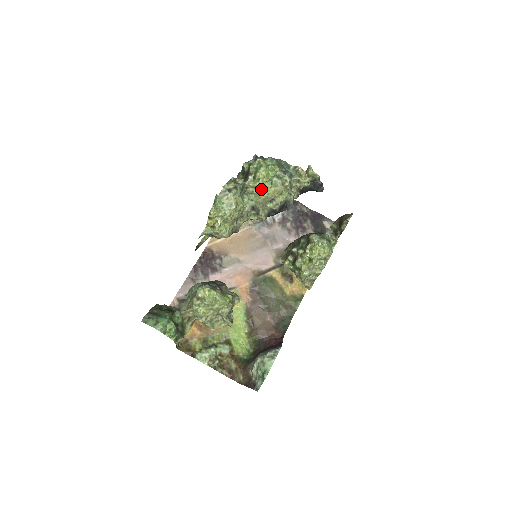
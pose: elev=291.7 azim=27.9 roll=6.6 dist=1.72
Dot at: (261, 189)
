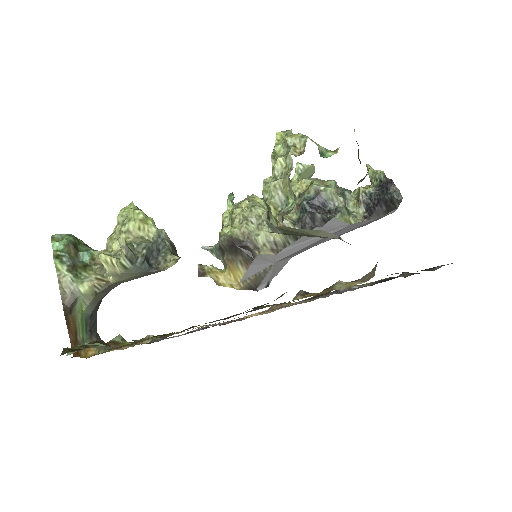
Dot at: occluded
